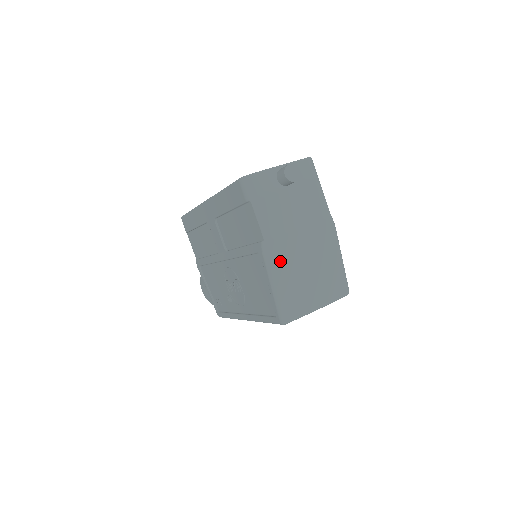
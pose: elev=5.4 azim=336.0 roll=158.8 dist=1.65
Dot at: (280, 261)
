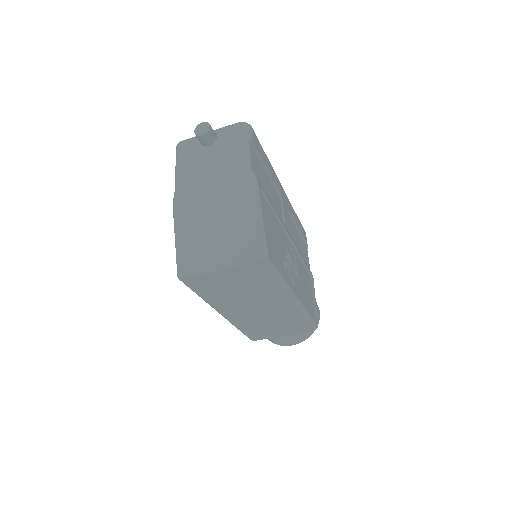
Dot at: (185, 213)
